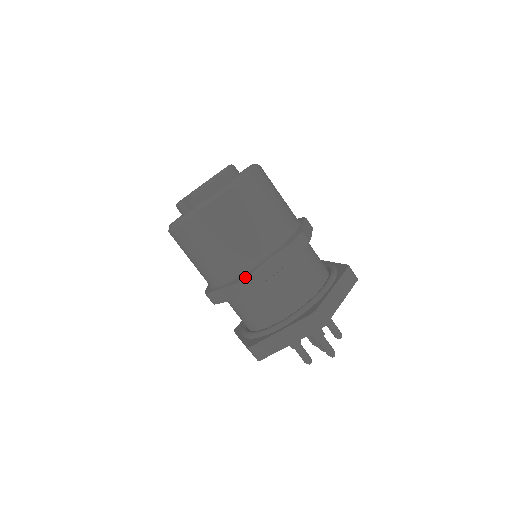
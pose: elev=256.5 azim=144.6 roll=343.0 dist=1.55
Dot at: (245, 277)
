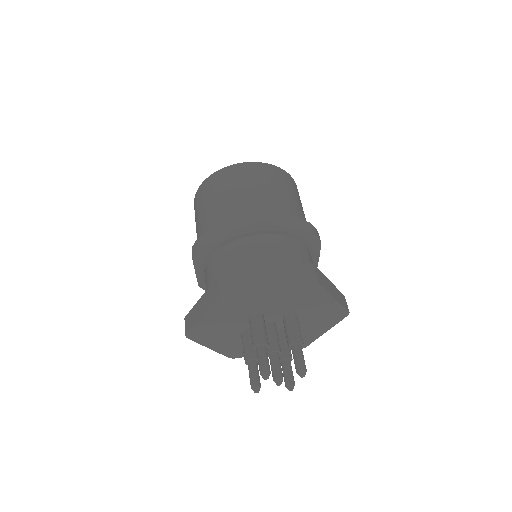
Dot at: (197, 239)
